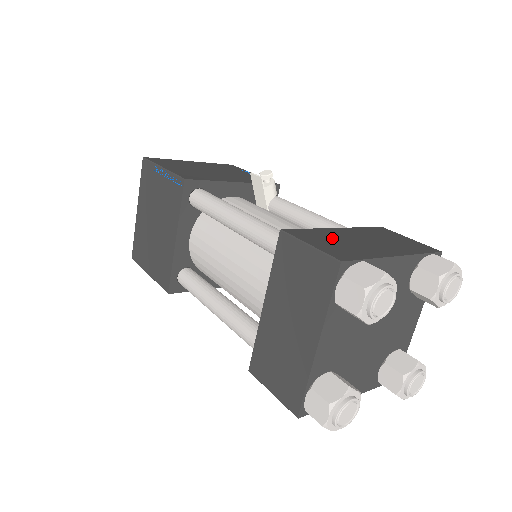
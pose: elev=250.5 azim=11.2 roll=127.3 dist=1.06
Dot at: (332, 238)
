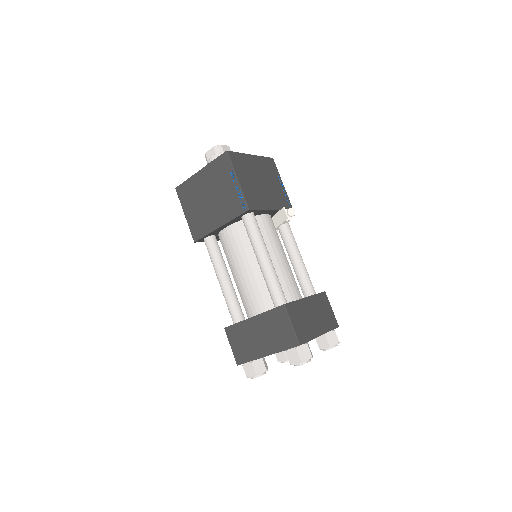
Dot at: (302, 314)
